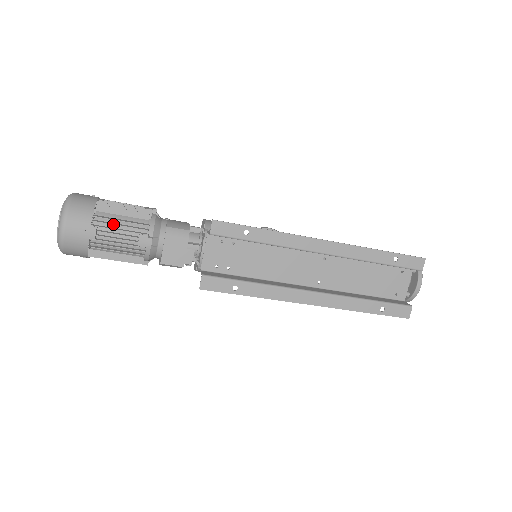
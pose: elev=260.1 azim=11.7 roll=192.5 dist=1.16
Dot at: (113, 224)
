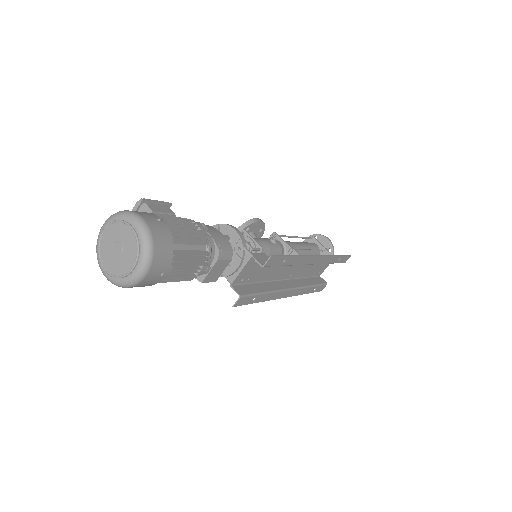
Dot at: occluded
